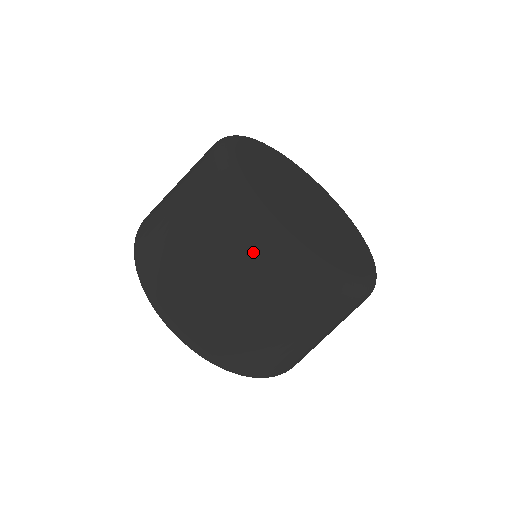
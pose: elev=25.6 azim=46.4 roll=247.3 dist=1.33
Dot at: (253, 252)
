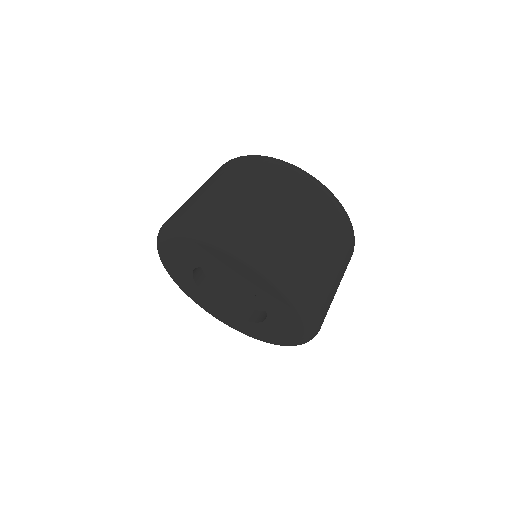
Dot at: (325, 202)
